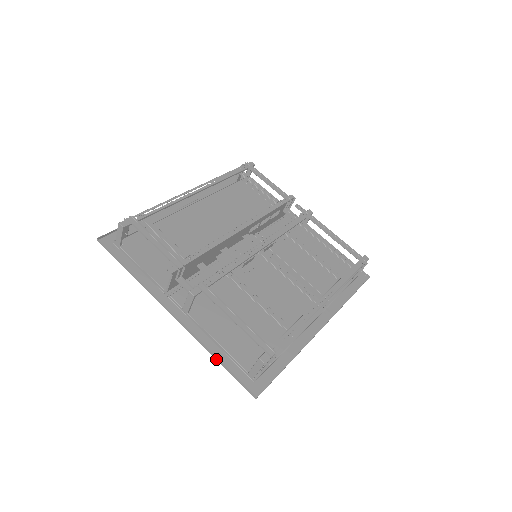
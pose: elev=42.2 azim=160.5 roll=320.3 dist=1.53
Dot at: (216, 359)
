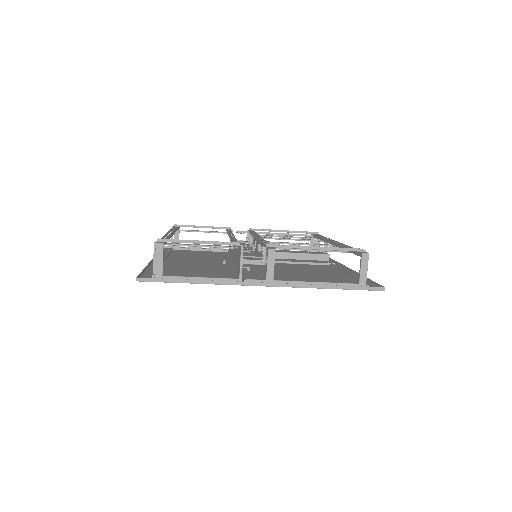
Dot at: (331, 288)
